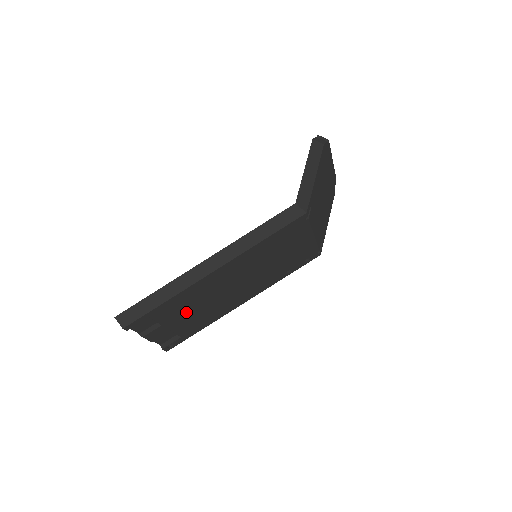
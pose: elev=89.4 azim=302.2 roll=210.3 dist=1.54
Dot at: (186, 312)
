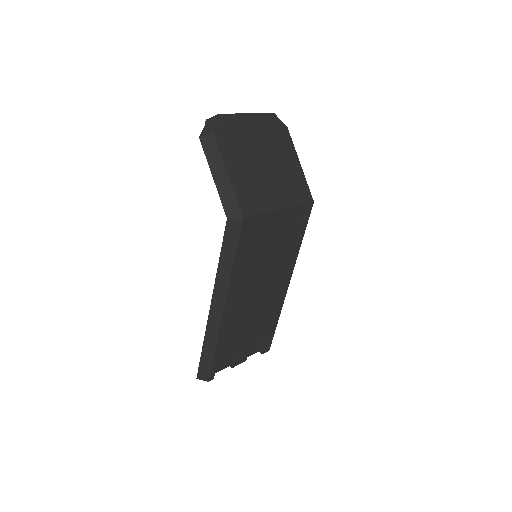
Dot at: (244, 334)
